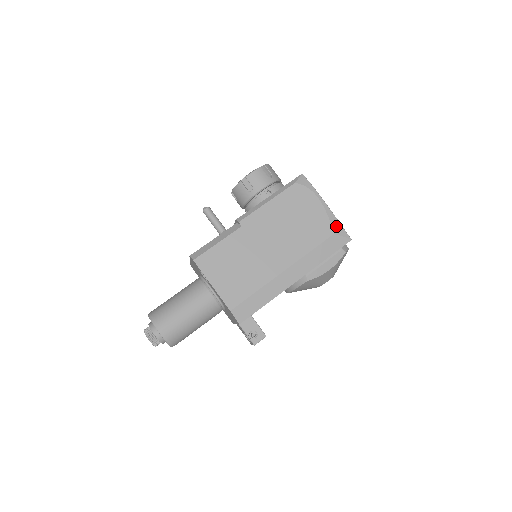
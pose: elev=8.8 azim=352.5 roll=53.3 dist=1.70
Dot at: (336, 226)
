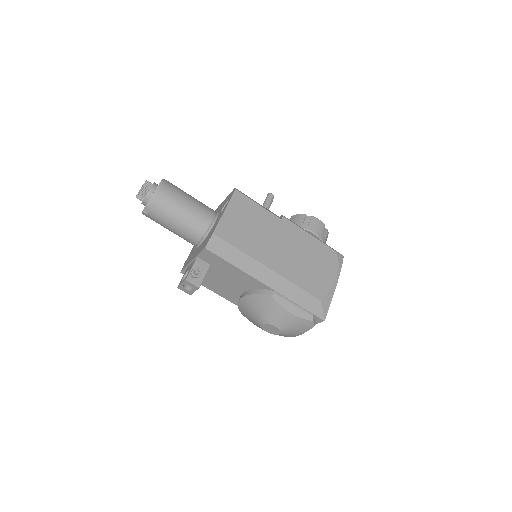
Dot at: (327, 300)
